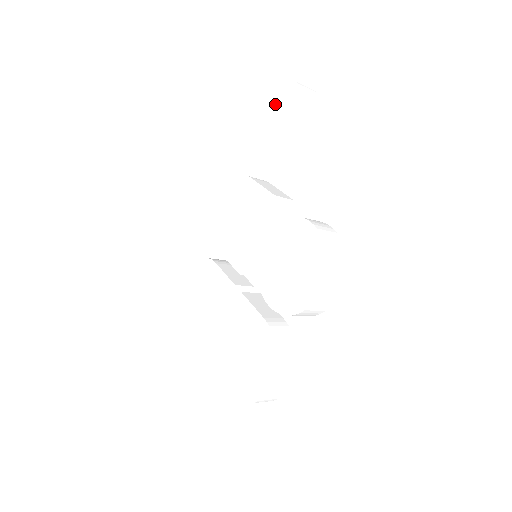
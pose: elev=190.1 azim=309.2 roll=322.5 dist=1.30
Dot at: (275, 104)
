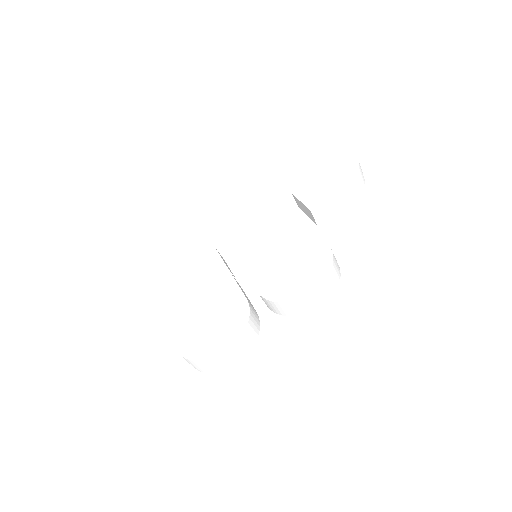
Dot at: (331, 162)
